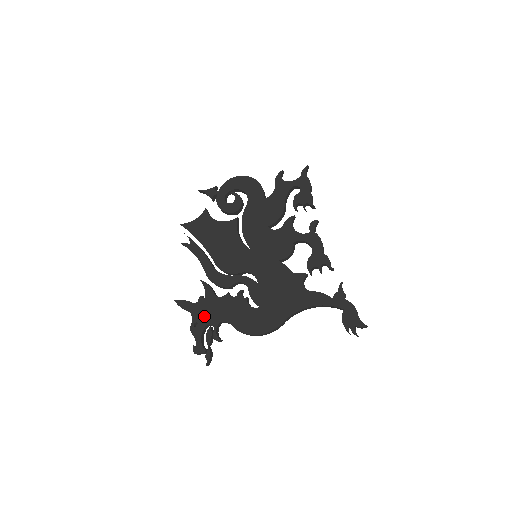
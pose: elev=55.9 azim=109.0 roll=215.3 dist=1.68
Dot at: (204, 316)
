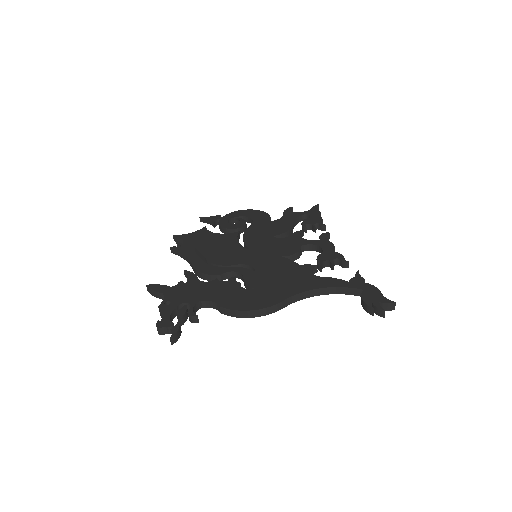
Dot at: (181, 296)
